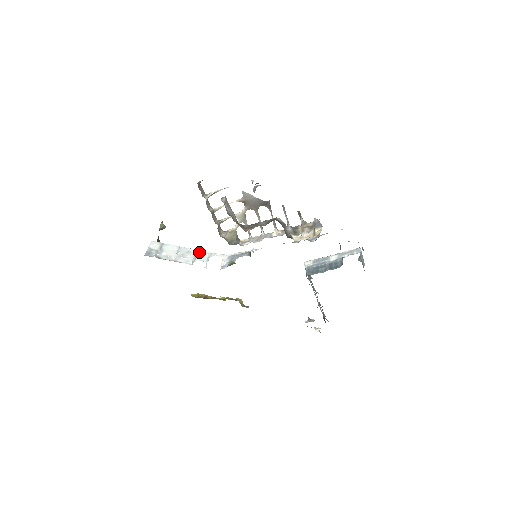
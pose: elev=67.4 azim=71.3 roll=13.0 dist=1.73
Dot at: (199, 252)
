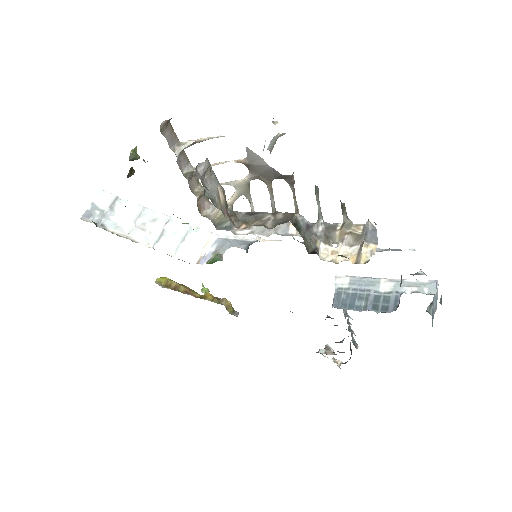
Dot at: (172, 222)
